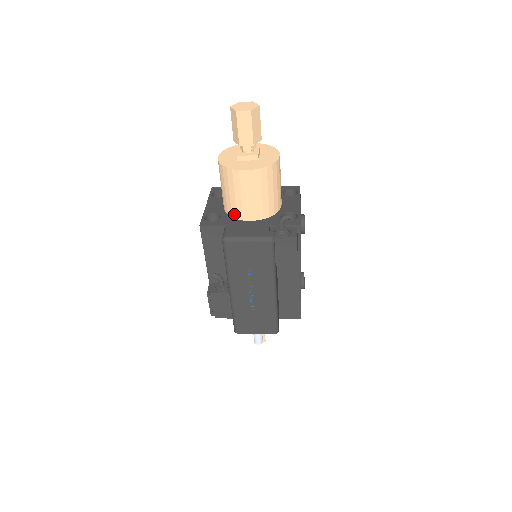
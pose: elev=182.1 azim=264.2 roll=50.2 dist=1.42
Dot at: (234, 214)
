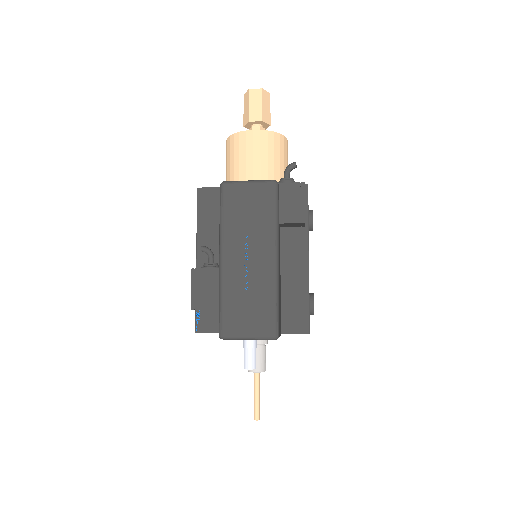
Dot at: occluded
